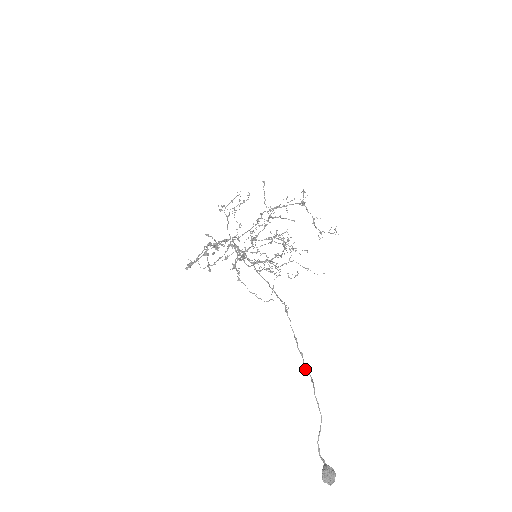
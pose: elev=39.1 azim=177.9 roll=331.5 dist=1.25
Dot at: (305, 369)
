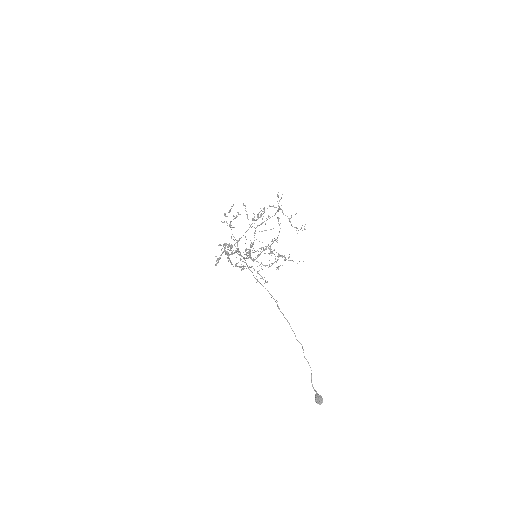
Dot at: occluded
